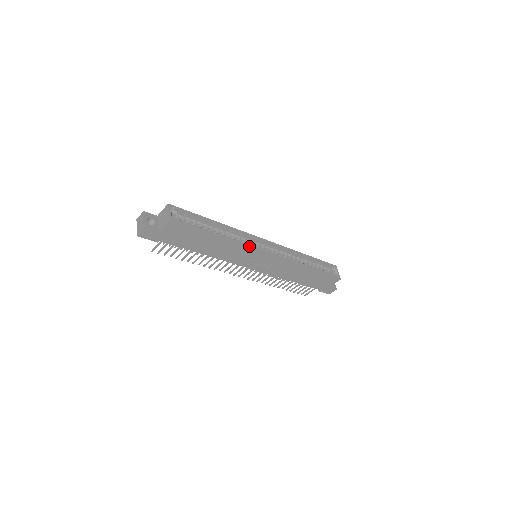
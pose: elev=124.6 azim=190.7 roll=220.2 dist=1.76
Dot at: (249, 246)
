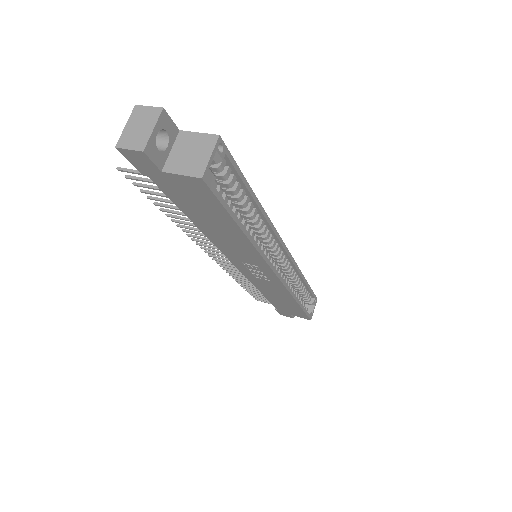
Dot at: (267, 258)
